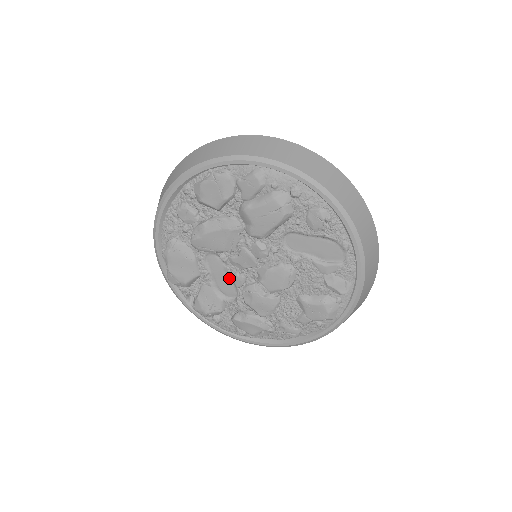
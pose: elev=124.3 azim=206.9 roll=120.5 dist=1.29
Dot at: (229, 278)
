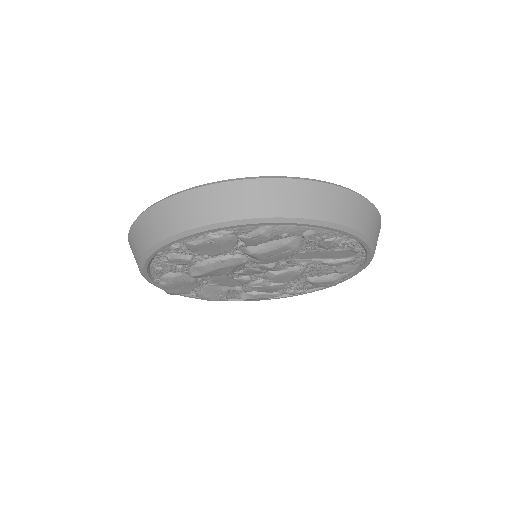
Dot at: (233, 279)
